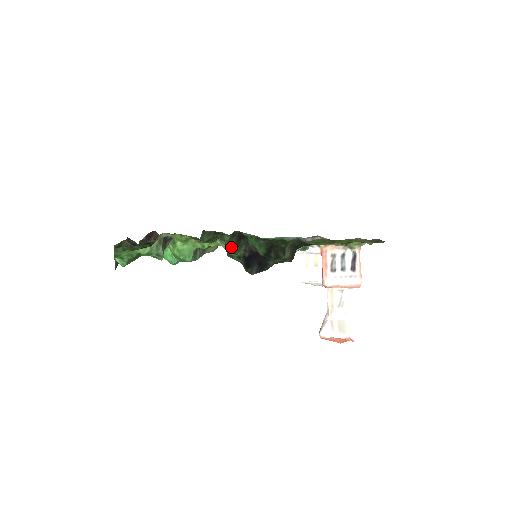
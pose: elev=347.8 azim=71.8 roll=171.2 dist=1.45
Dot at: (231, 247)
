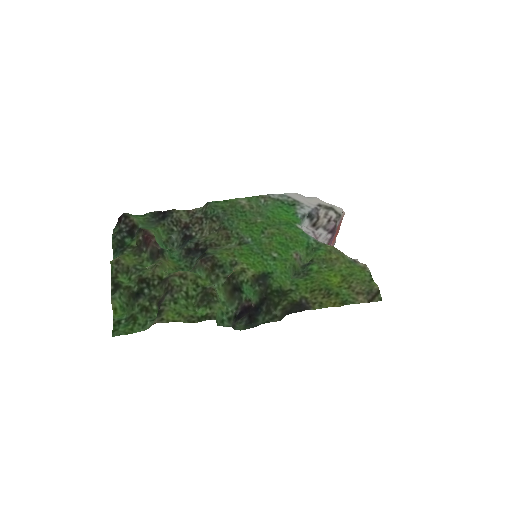
Dot at: (225, 293)
